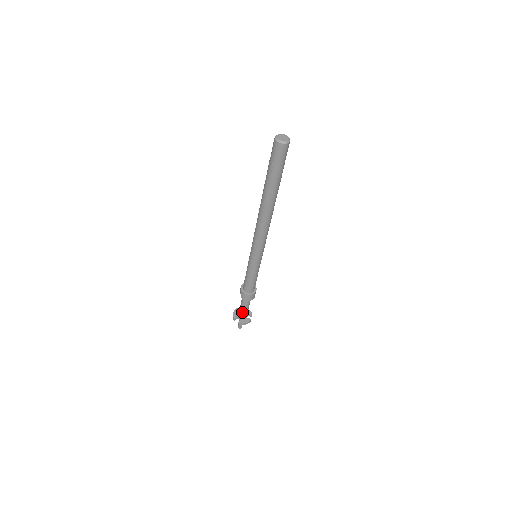
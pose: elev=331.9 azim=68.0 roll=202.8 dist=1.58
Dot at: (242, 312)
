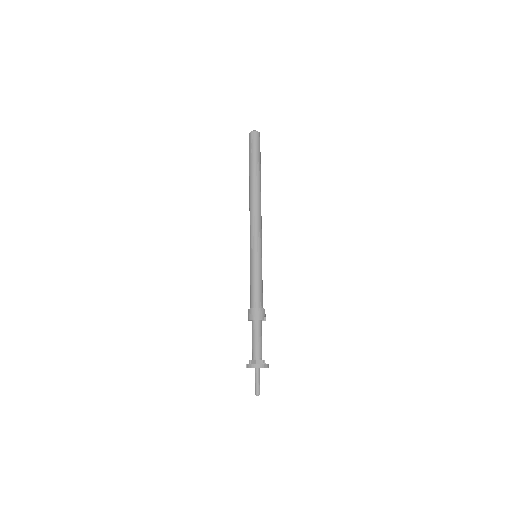
Dot at: (253, 351)
